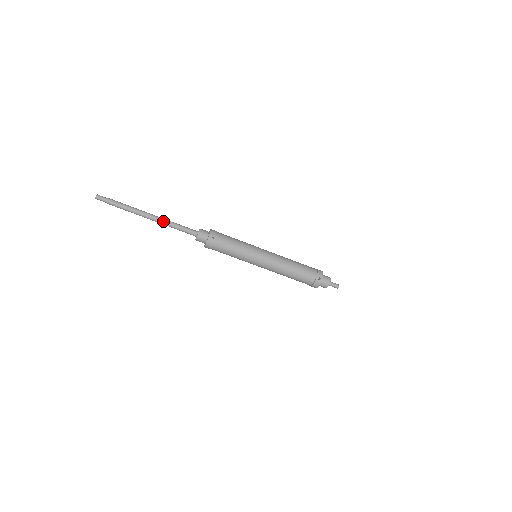
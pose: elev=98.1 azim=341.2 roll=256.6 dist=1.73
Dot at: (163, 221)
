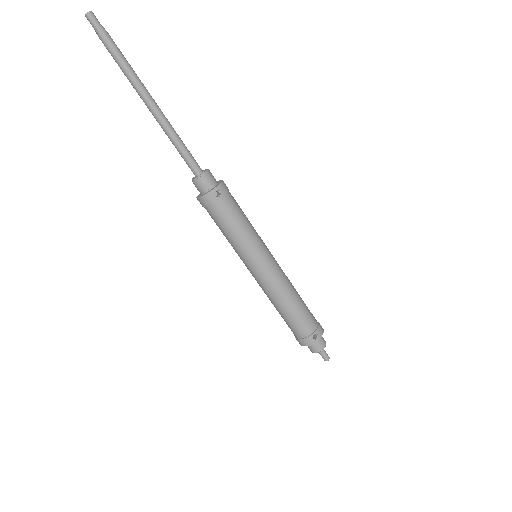
Dot at: (164, 122)
